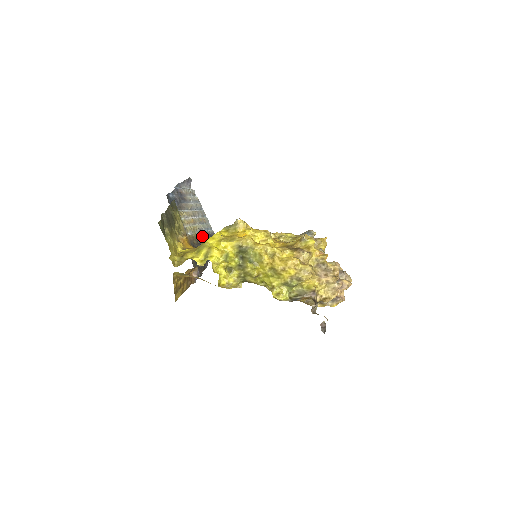
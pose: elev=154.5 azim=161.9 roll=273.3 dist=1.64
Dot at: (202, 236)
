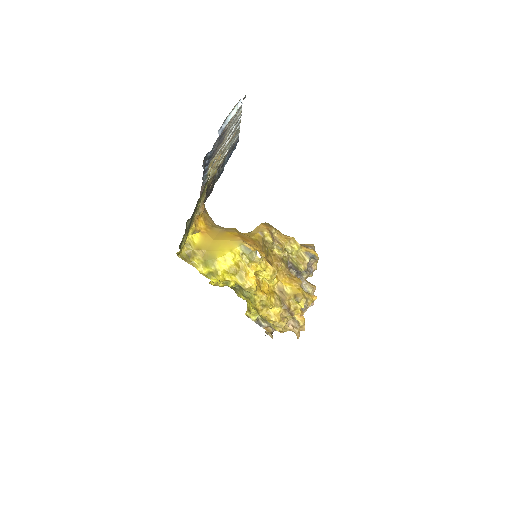
Dot at: (222, 162)
